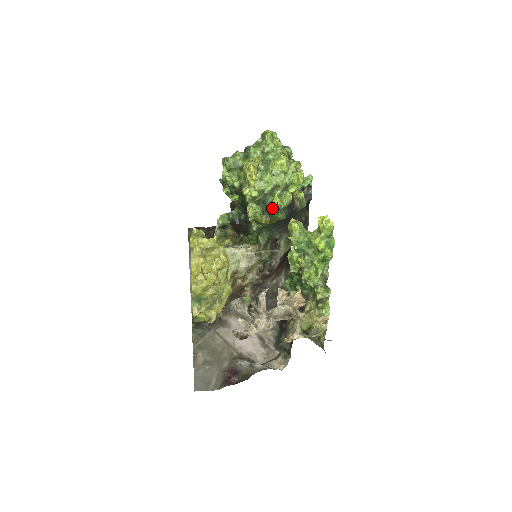
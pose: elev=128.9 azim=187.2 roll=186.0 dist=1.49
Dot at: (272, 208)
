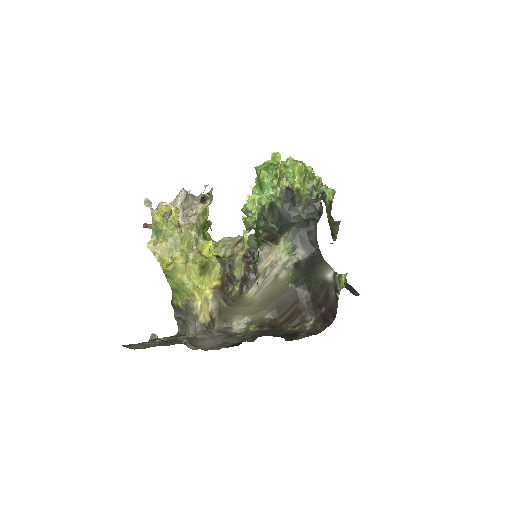
Dot at: occluded
